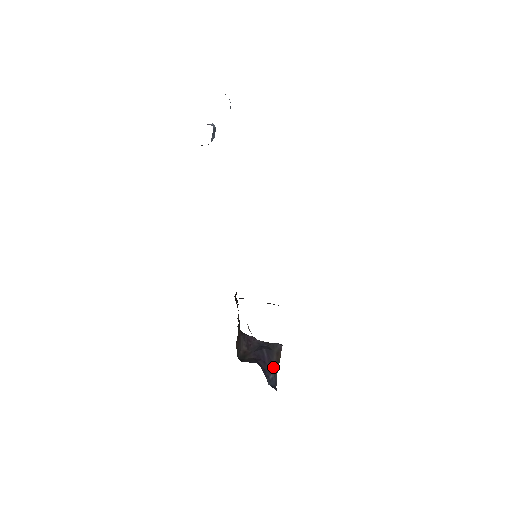
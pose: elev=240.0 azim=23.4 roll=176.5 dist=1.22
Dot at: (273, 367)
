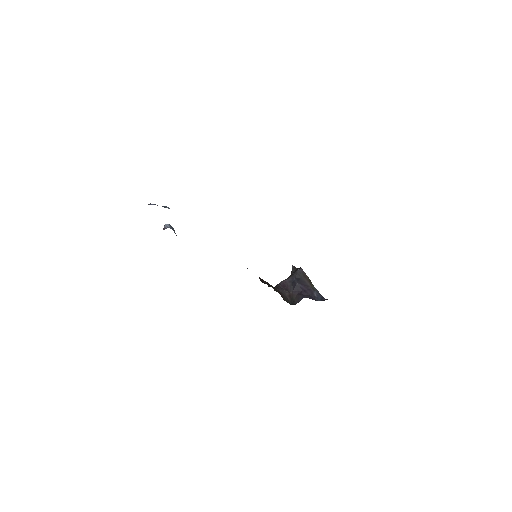
Dot at: (311, 288)
